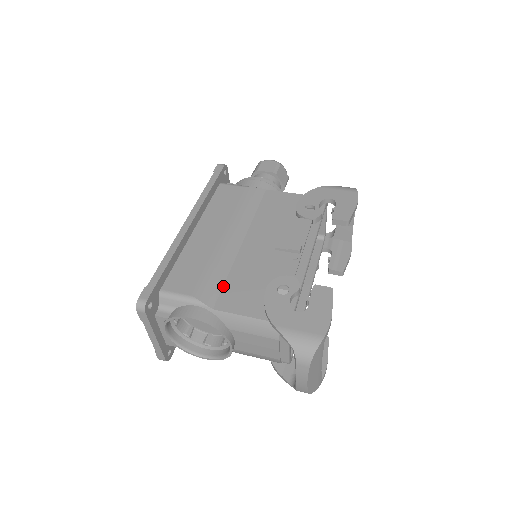
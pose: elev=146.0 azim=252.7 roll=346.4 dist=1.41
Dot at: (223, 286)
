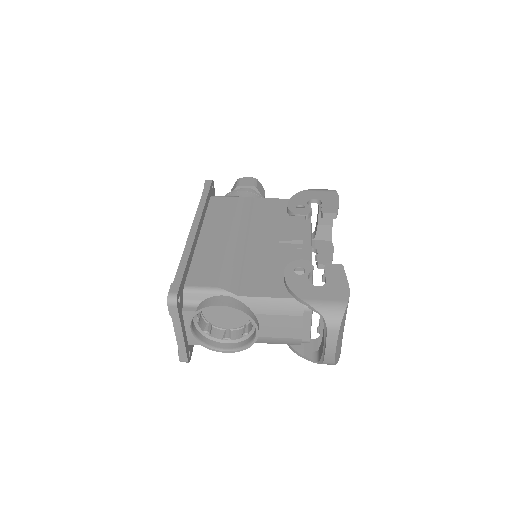
Dot at: (242, 277)
